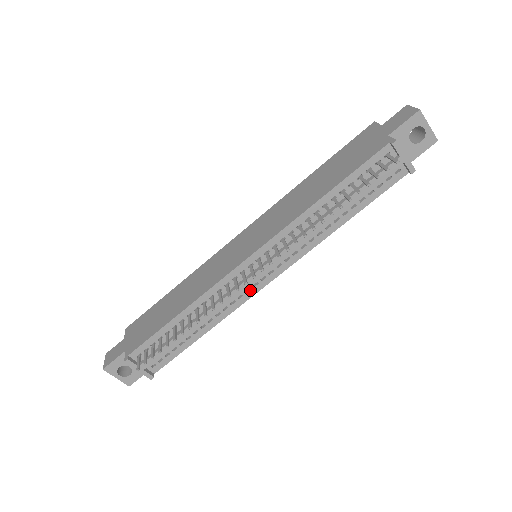
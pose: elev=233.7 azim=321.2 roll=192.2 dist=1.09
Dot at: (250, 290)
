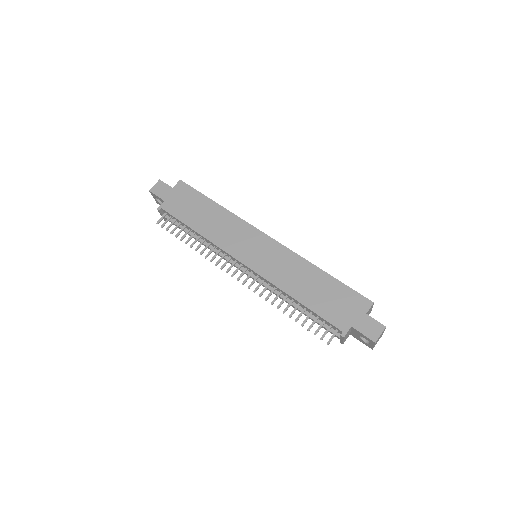
Dot at: occluded
